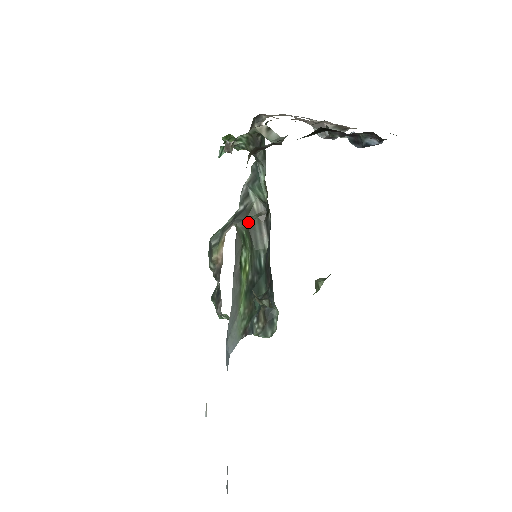
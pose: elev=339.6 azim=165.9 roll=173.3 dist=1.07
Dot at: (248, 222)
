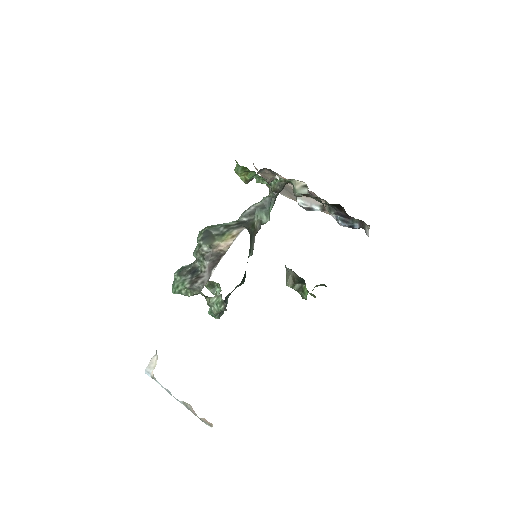
Dot at: (250, 231)
